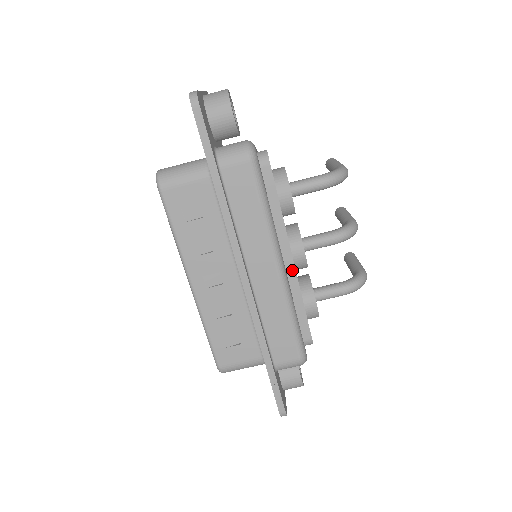
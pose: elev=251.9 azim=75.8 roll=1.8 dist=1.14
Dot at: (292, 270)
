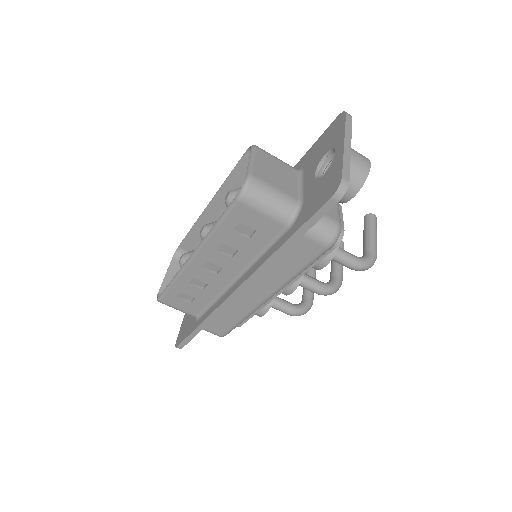
Dot at: (272, 297)
